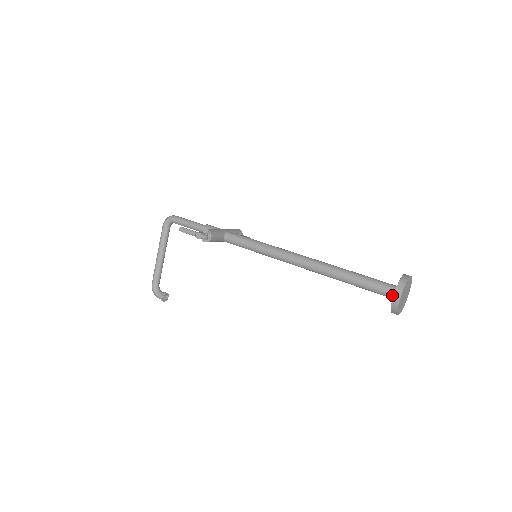
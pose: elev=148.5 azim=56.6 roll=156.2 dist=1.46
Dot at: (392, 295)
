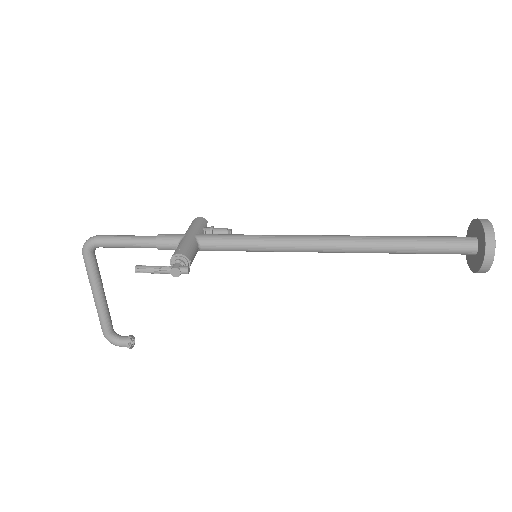
Dot at: (471, 252)
